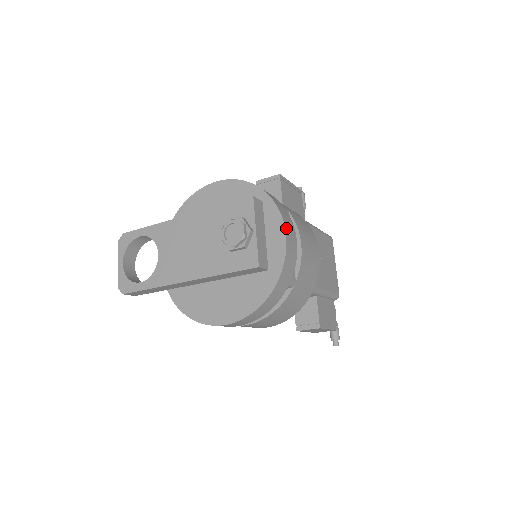
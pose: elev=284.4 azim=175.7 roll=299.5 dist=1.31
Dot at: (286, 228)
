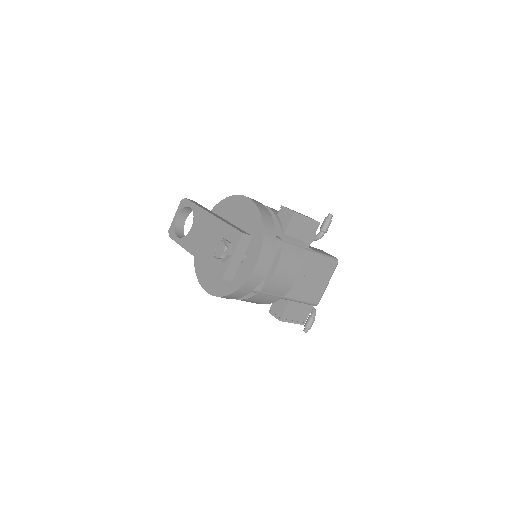
Dot at: (260, 260)
